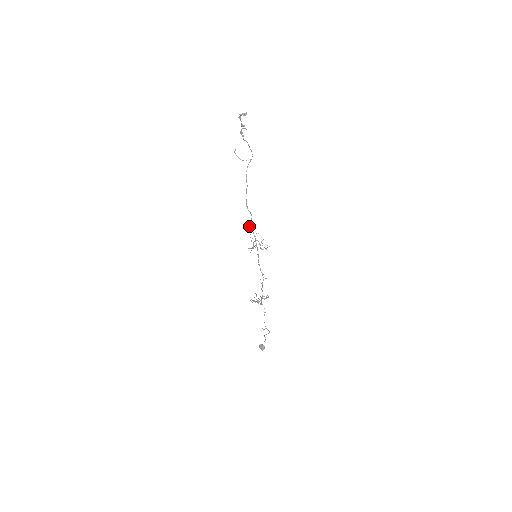
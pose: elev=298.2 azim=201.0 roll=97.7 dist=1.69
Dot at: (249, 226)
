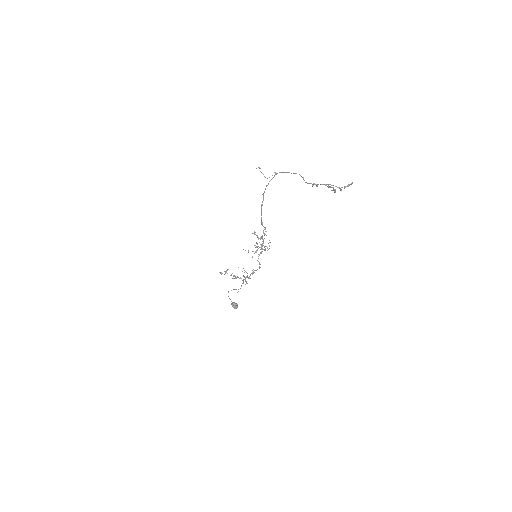
Dot at: occluded
